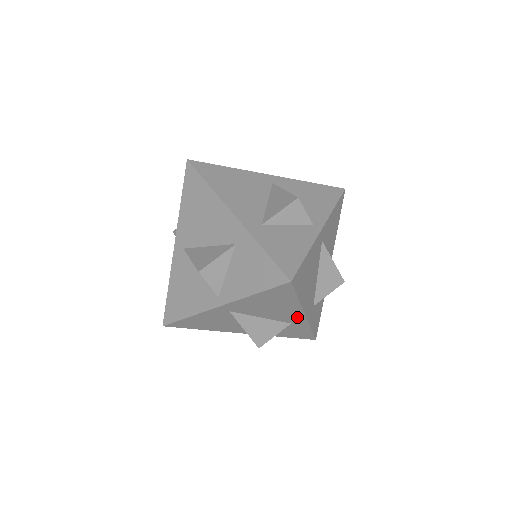
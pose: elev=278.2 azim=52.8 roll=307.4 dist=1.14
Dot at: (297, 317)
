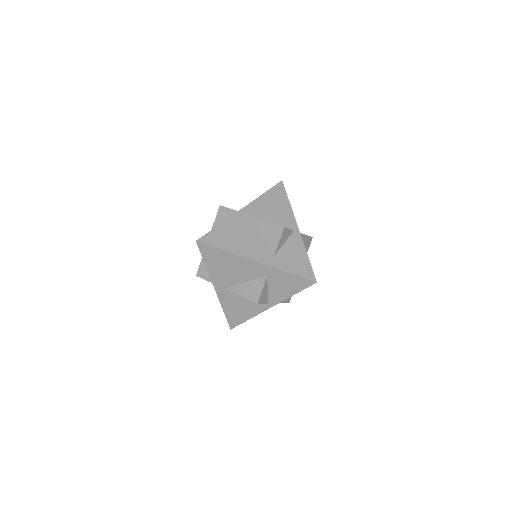
Dot at: occluded
